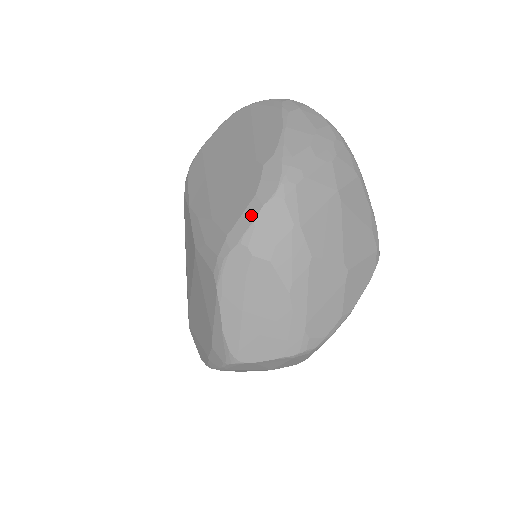
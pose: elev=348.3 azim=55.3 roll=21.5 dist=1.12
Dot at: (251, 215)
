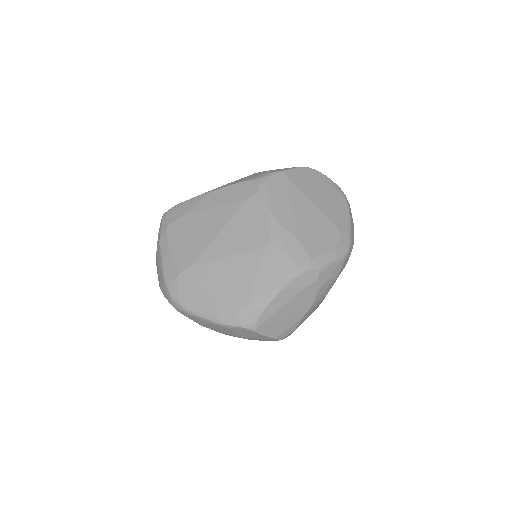
Dot at: (330, 258)
